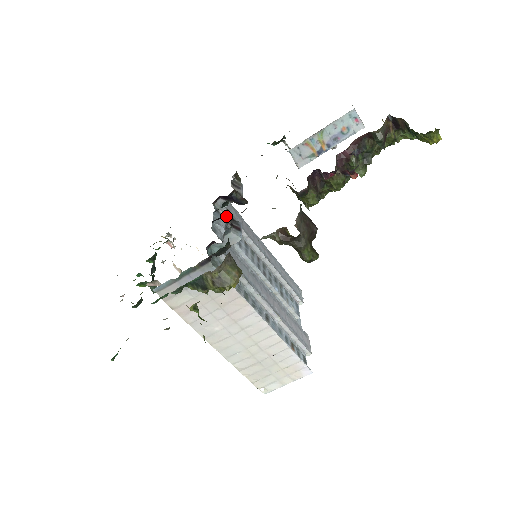
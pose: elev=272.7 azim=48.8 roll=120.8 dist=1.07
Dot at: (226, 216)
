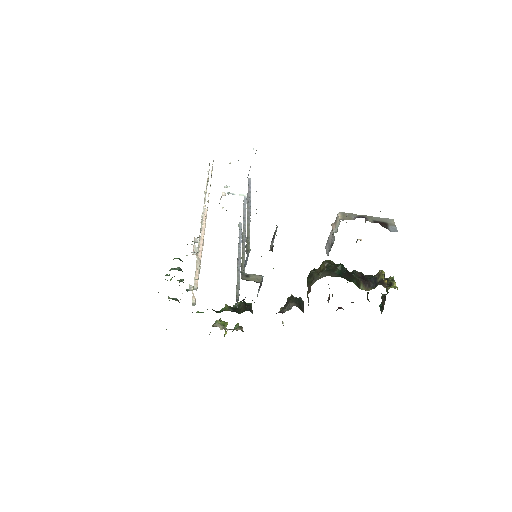
Dot at: occluded
